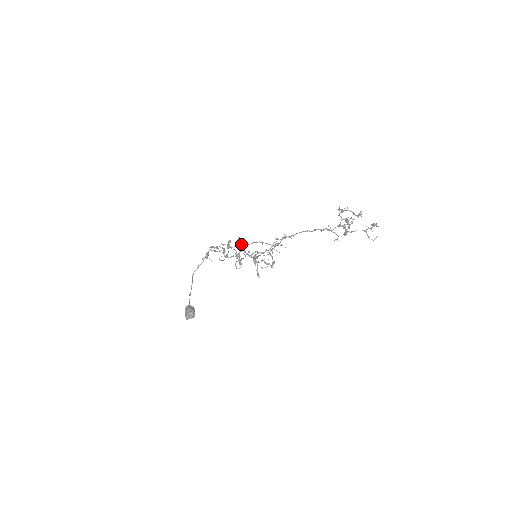
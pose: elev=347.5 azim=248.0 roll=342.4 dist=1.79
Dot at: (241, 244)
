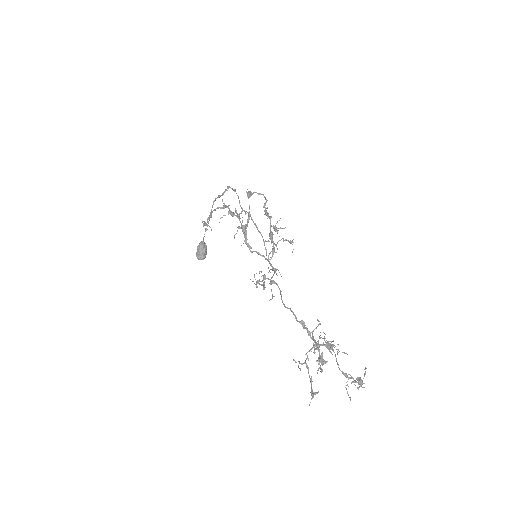
Dot at: (246, 225)
